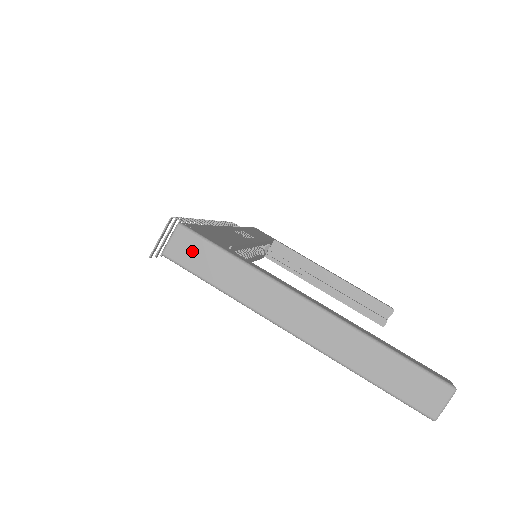
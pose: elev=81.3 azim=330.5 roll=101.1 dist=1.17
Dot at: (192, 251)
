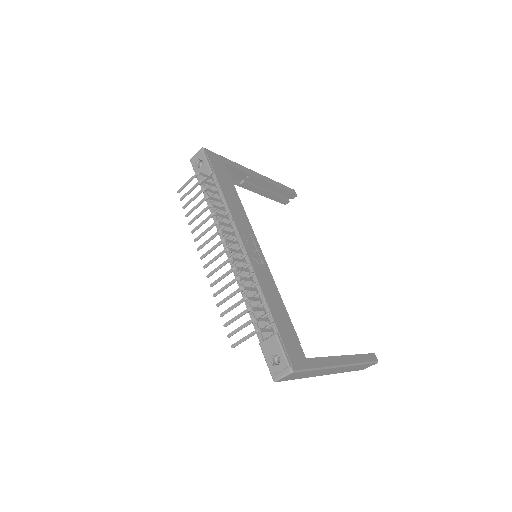
Dot at: (294, 376)
